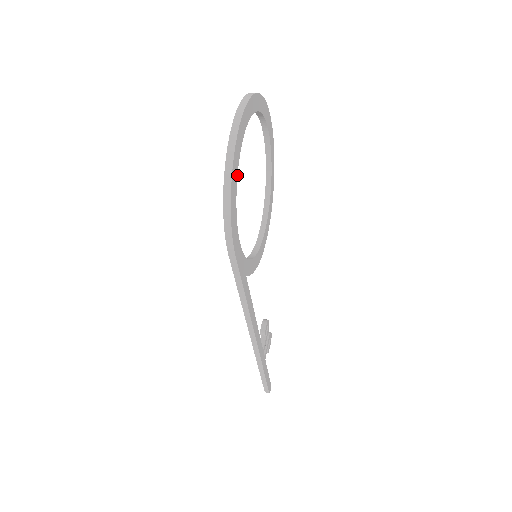
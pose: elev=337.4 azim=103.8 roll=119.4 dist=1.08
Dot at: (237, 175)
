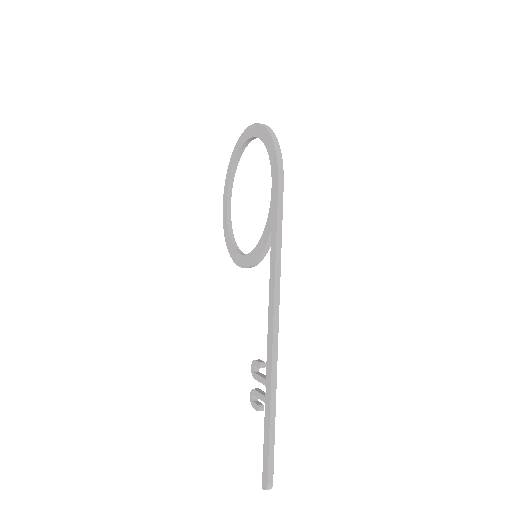
Dot at: occluded
